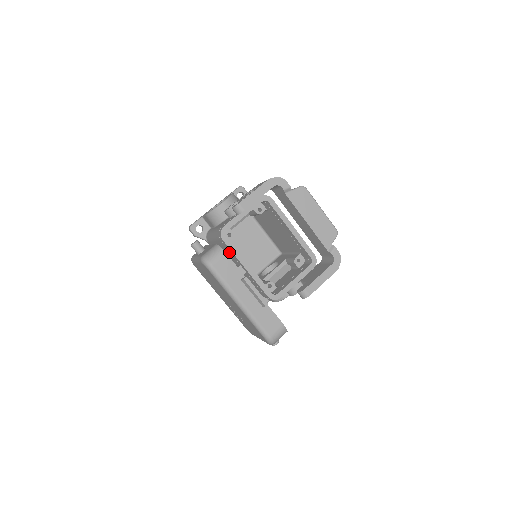
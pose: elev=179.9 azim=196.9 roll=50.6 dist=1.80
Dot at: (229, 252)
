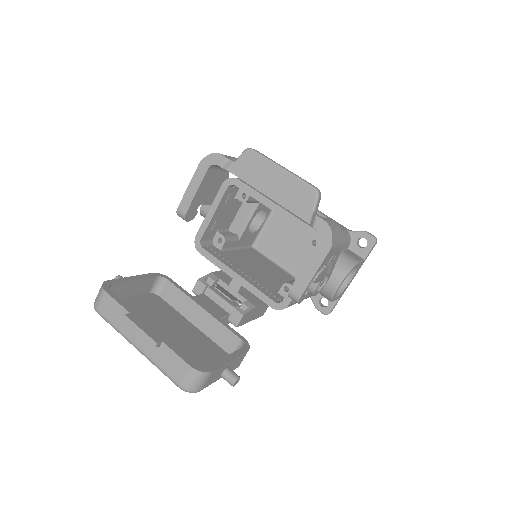
Dot at: occluded
